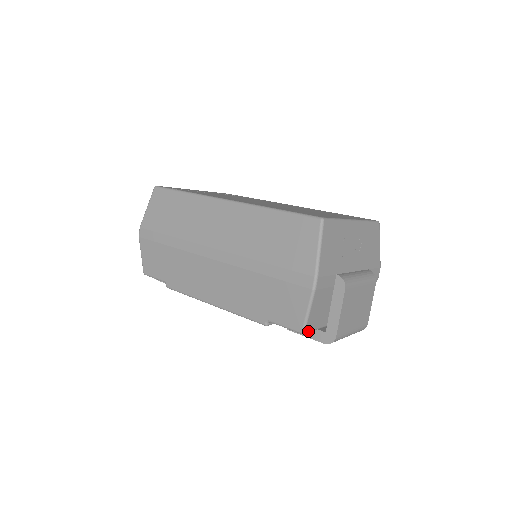
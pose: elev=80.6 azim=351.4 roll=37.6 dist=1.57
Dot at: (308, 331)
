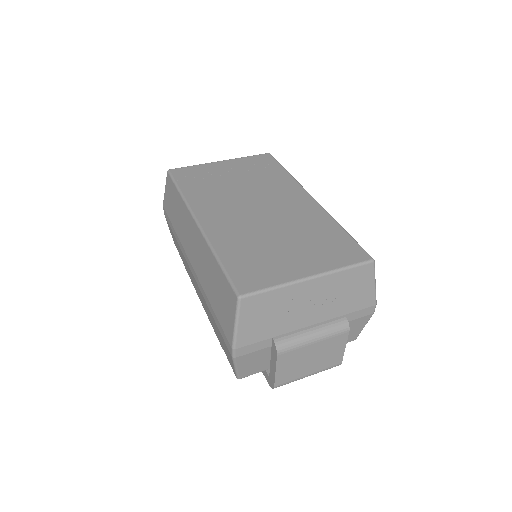
Dot at: (246, 376)
